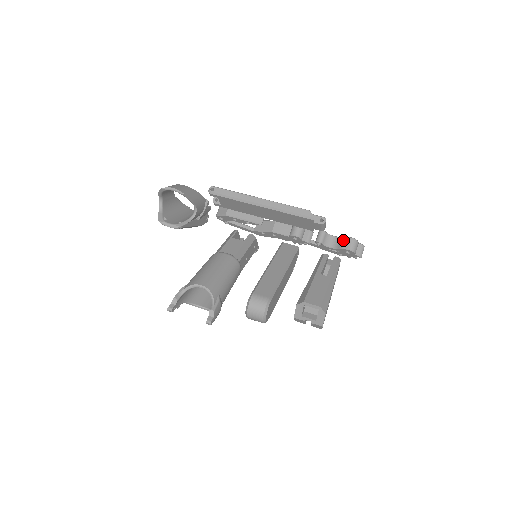
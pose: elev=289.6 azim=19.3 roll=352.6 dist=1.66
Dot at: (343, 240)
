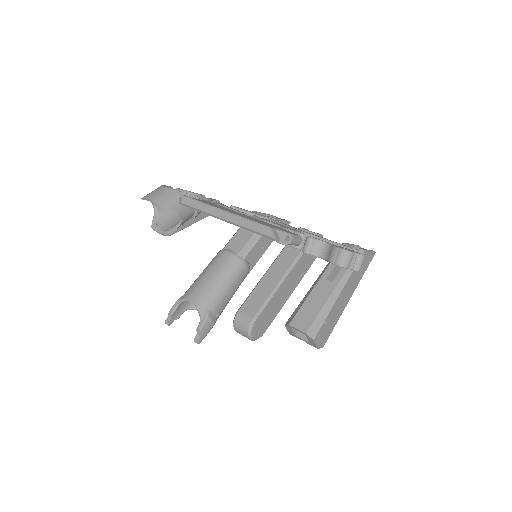
Dot at: (332, 251)
